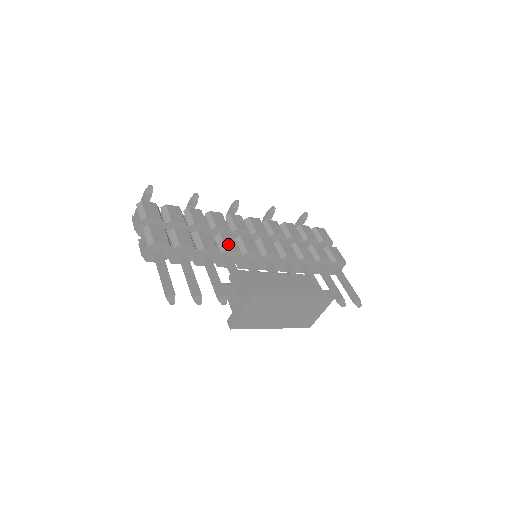
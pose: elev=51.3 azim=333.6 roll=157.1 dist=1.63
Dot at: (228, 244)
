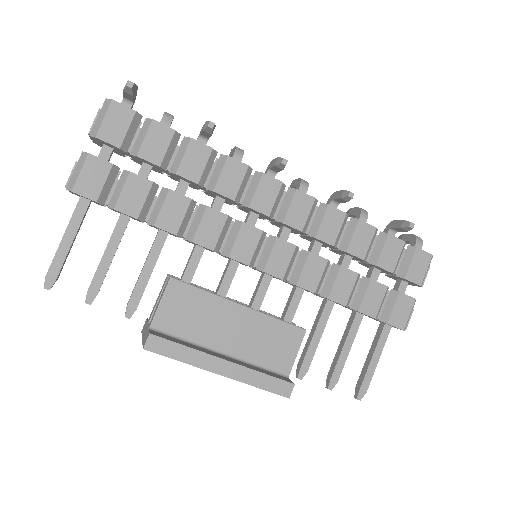
Dot at: (204, 232)
